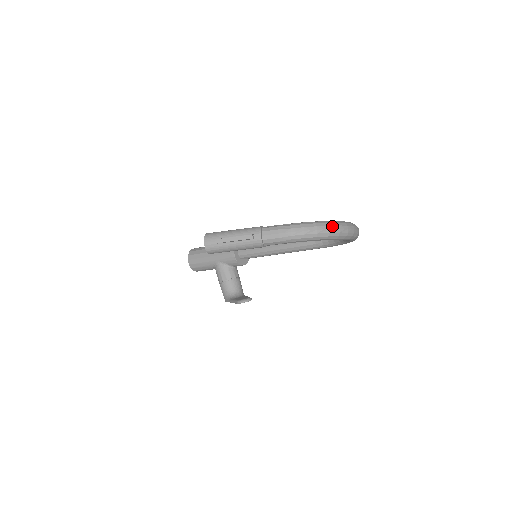
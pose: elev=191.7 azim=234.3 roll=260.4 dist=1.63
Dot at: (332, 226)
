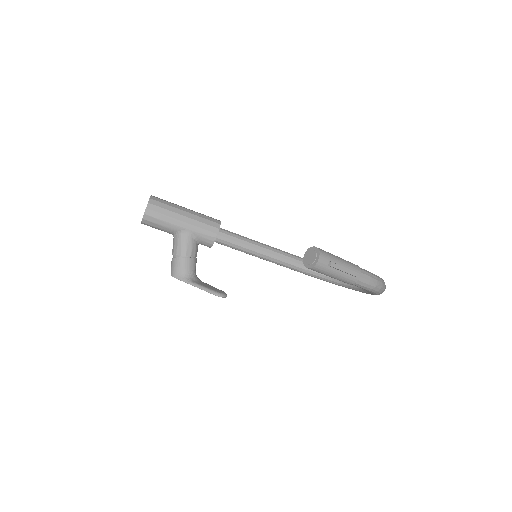
Dot at: occluded
